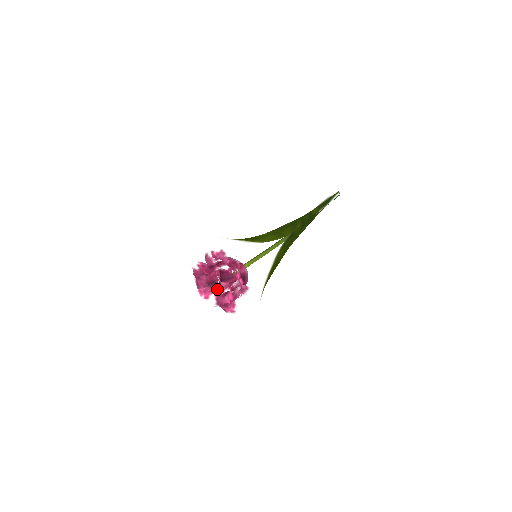
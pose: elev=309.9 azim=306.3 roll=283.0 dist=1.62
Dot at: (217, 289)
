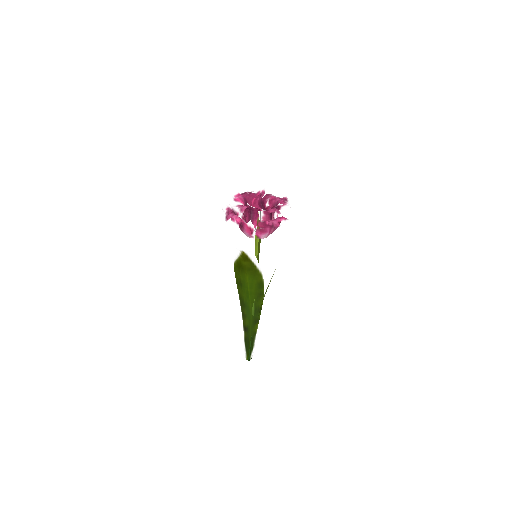
Dot at: occluded
